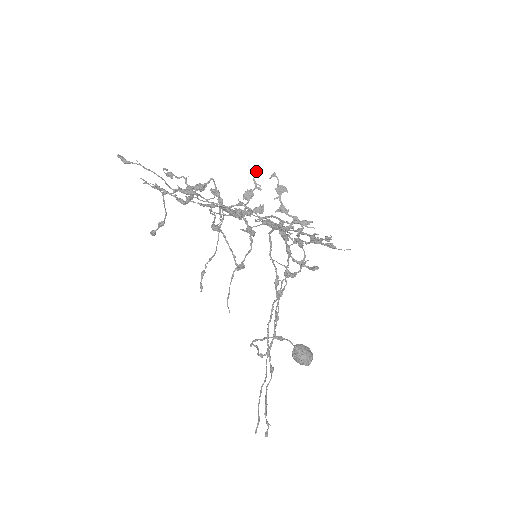
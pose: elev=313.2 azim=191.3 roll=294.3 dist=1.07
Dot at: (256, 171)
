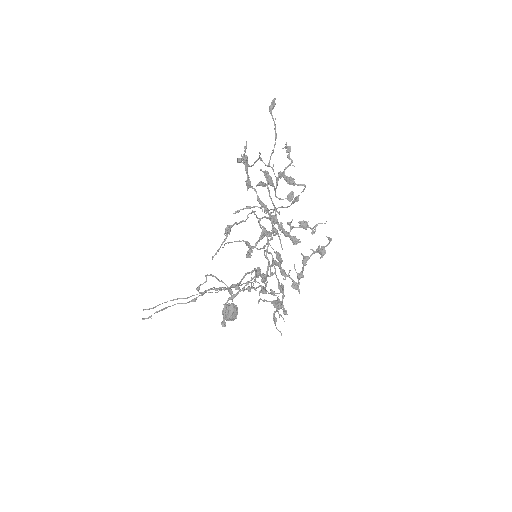
Dot at: occluded
